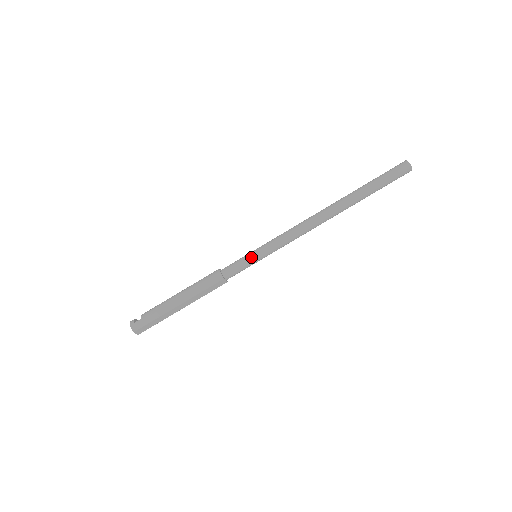
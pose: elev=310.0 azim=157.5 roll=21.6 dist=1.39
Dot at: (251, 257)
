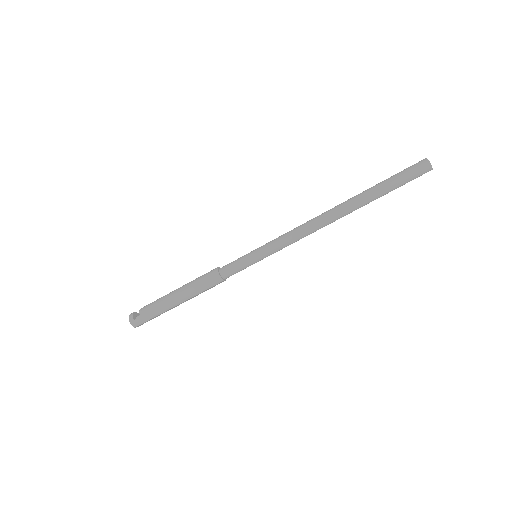
Dot at: (251, 260)
